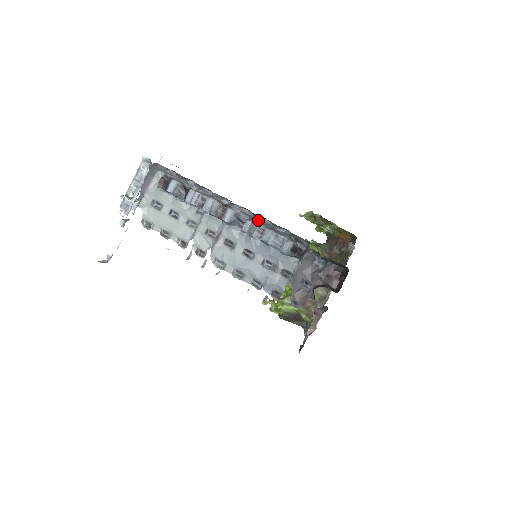
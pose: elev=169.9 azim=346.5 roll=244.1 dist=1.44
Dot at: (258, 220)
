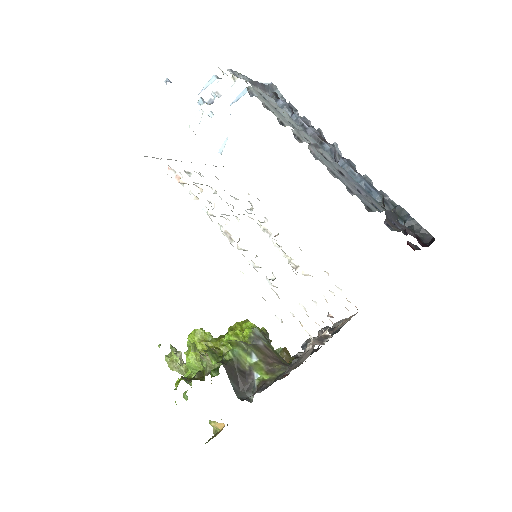
Dot at: occluded
